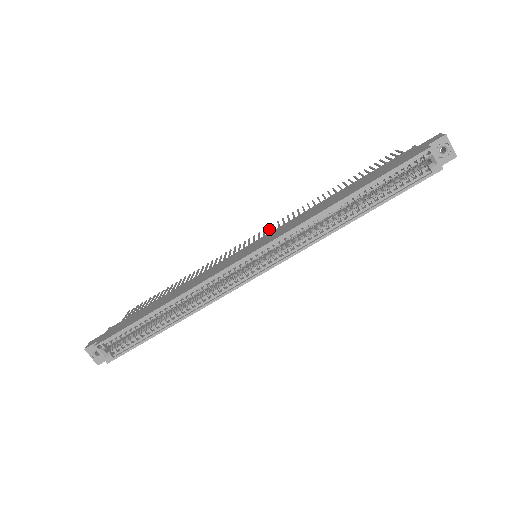
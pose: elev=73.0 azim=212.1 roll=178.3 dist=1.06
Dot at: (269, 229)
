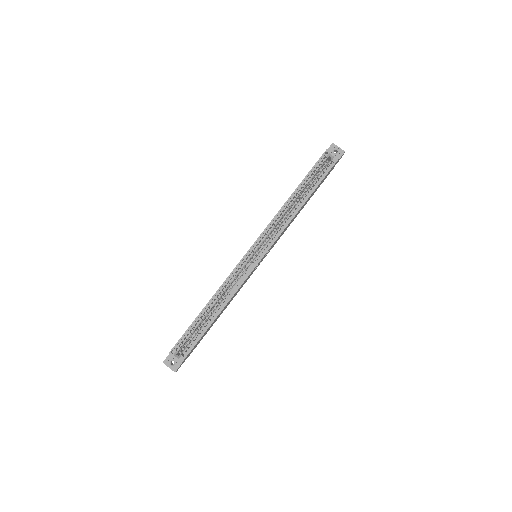
Dot at: occluded
